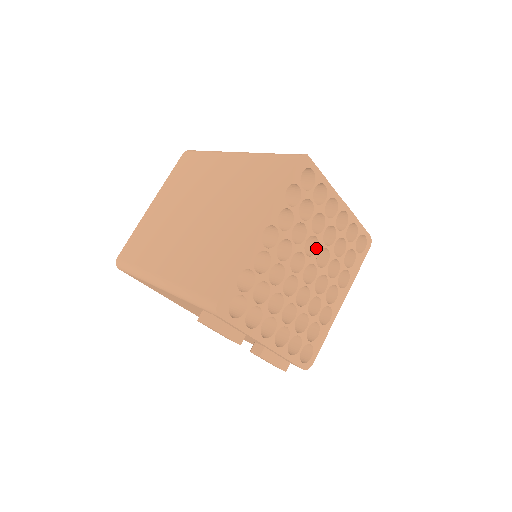
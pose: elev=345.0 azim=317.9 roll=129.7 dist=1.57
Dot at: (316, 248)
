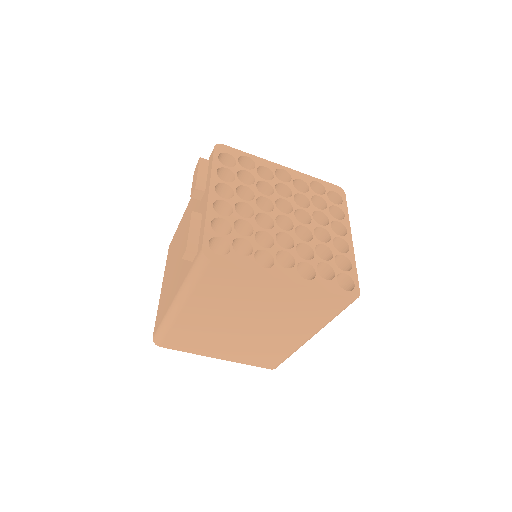
Dot at: (305, 225)
